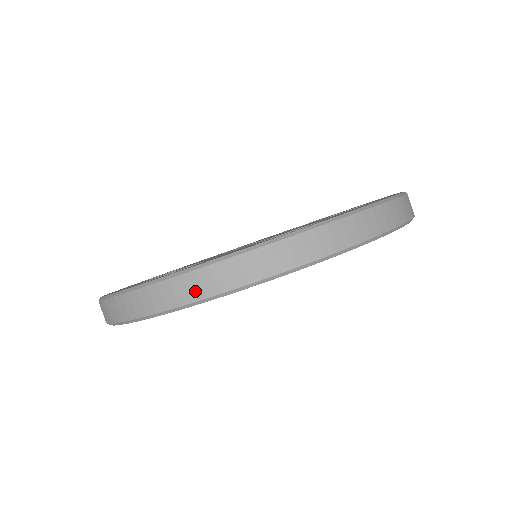
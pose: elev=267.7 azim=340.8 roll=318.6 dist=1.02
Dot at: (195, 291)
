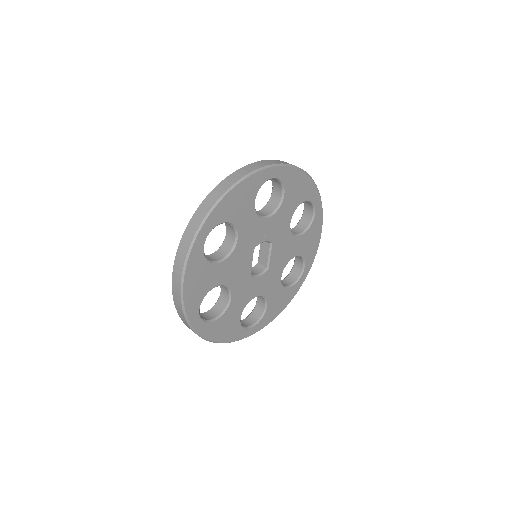
Dot at: occluded
